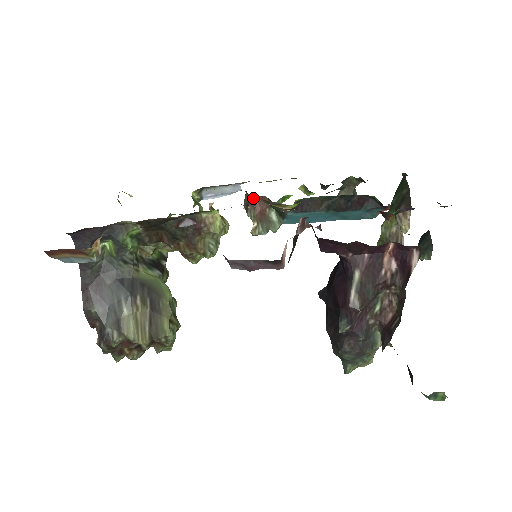
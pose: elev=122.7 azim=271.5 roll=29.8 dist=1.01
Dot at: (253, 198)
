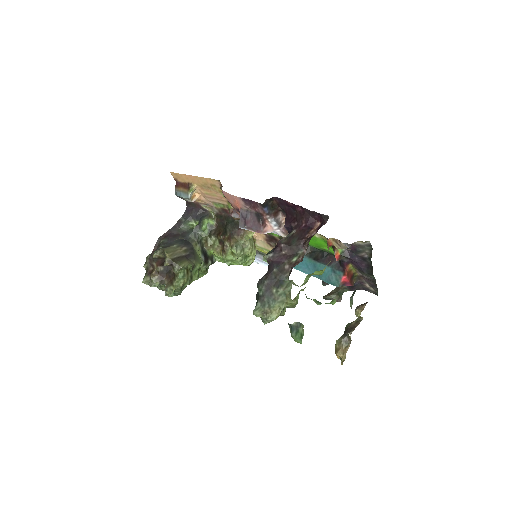
Dot at: occluded
